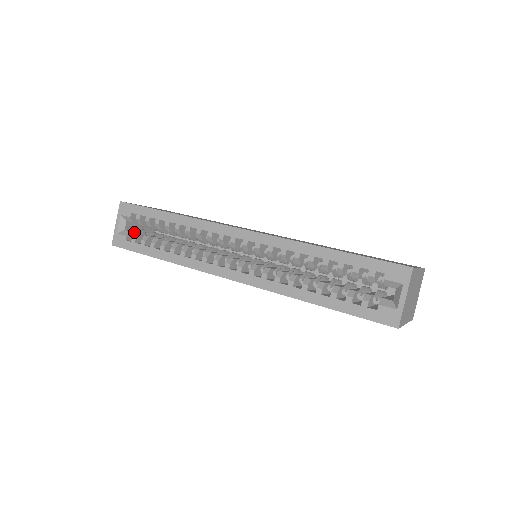
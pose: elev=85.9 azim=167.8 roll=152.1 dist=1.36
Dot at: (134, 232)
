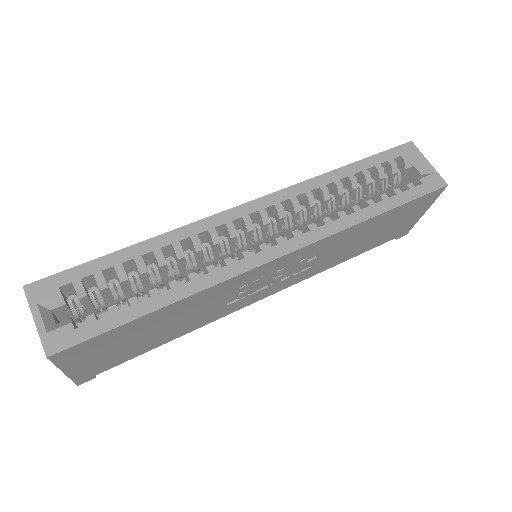
Dot at: (72, 321)
